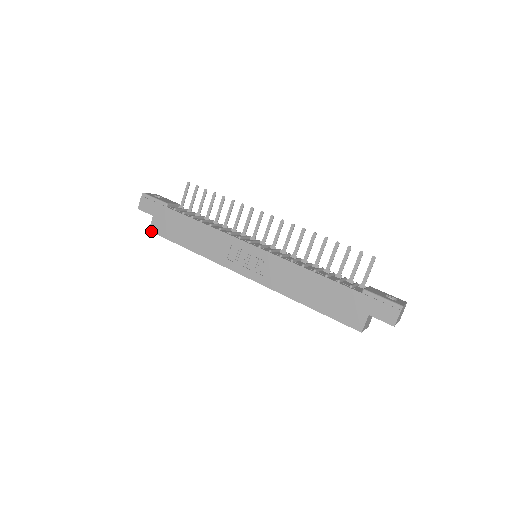
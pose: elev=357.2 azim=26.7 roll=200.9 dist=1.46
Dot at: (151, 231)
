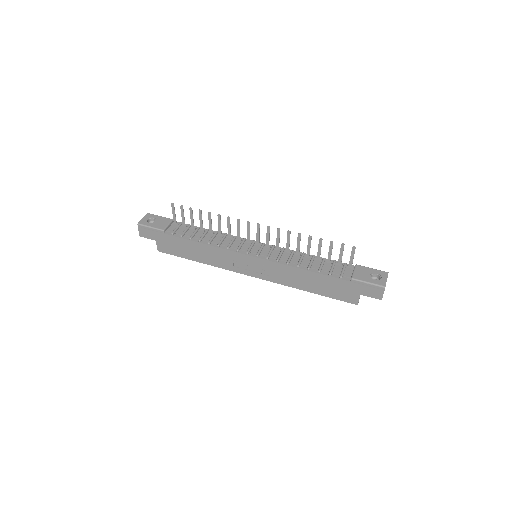
Dot at: (160, 251)
